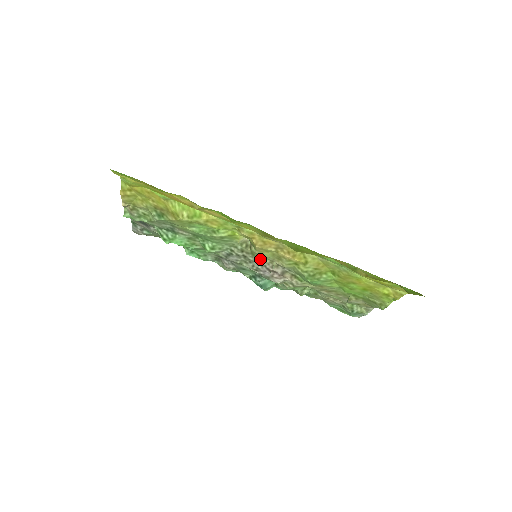
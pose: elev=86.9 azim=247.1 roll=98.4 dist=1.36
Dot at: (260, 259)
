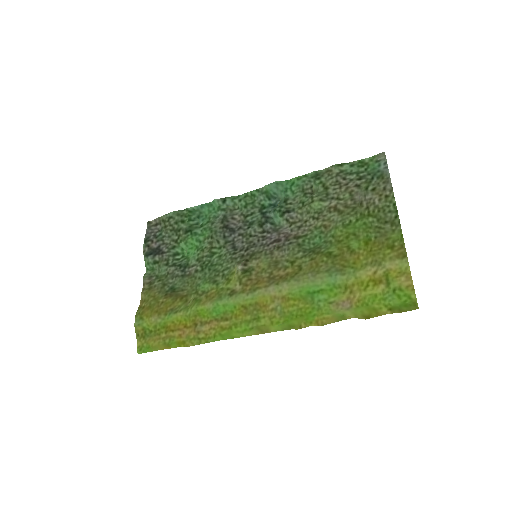
Dot at: (260, 252)
